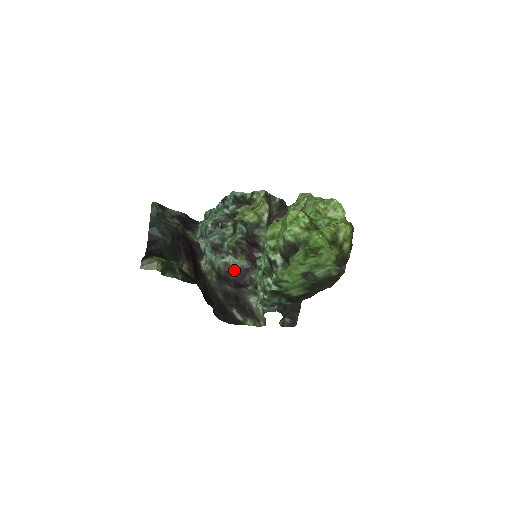
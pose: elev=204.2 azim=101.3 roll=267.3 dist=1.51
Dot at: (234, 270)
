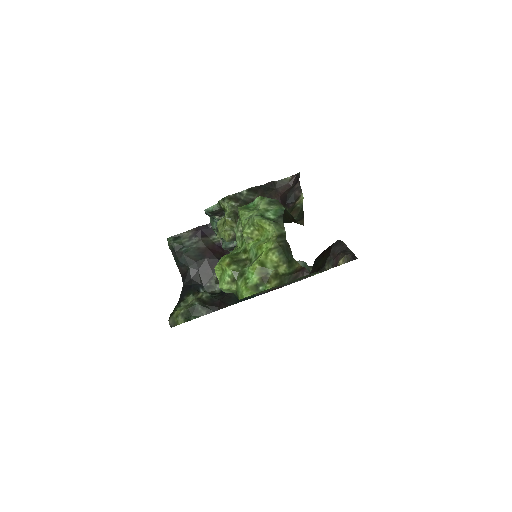
Dot at: occluded
